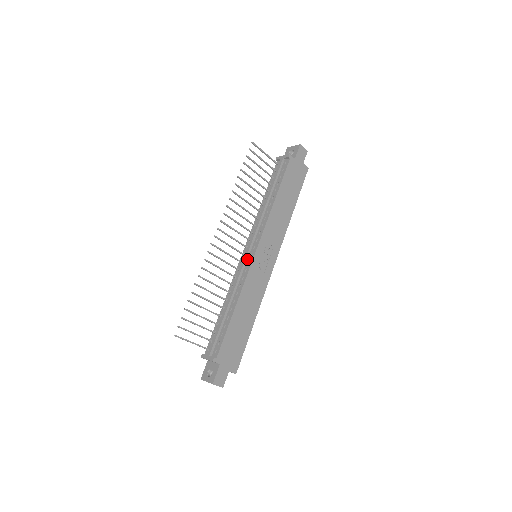
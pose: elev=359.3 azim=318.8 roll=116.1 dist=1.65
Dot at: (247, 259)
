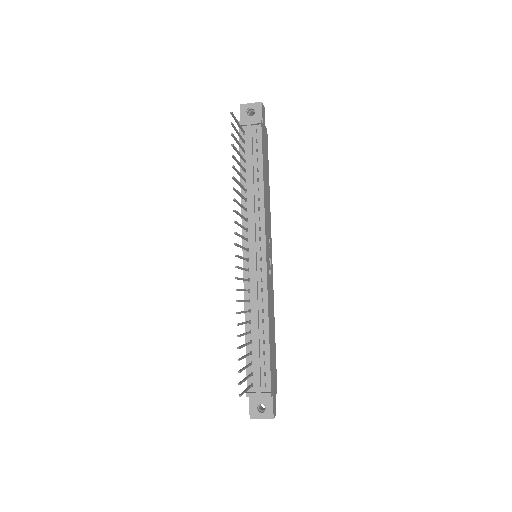
Dot at: (256, 265)
